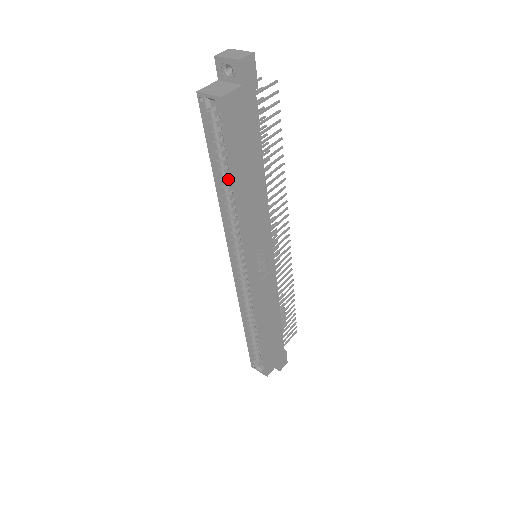
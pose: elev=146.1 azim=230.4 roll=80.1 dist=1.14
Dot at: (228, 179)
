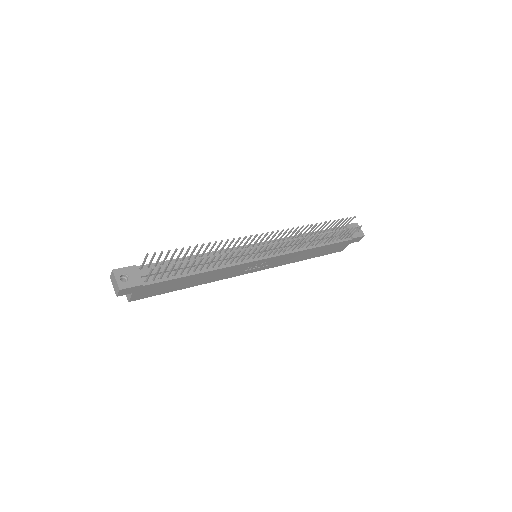
Dot at: occluded
